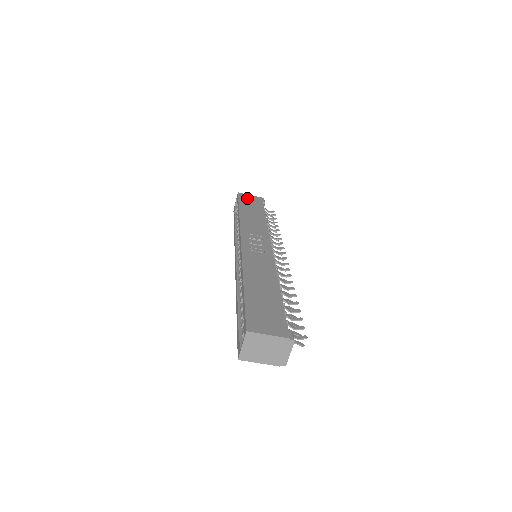
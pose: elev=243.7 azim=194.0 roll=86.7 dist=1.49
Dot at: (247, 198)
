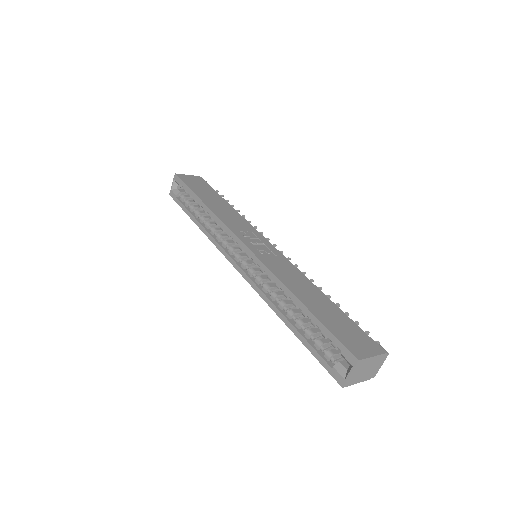
Dot at: (190, 180)
